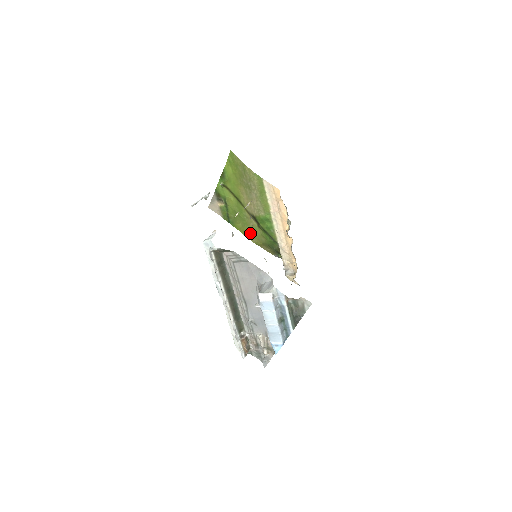
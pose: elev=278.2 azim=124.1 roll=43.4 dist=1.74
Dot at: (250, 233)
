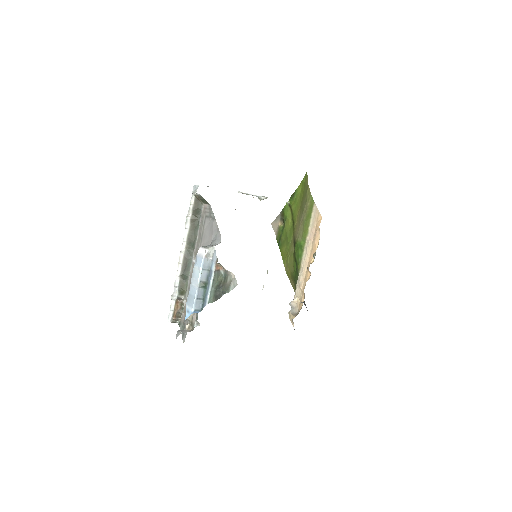
Dot at: (287, 260)
